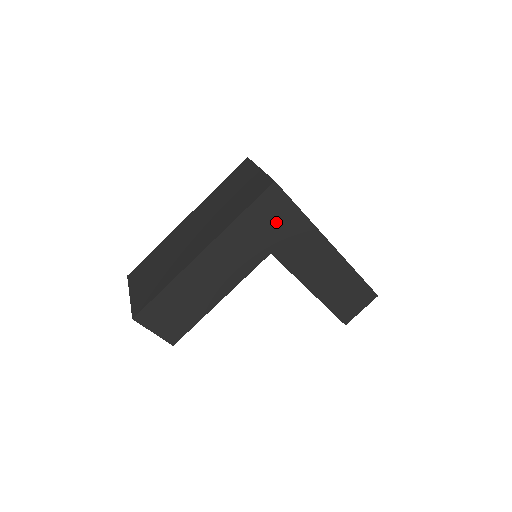
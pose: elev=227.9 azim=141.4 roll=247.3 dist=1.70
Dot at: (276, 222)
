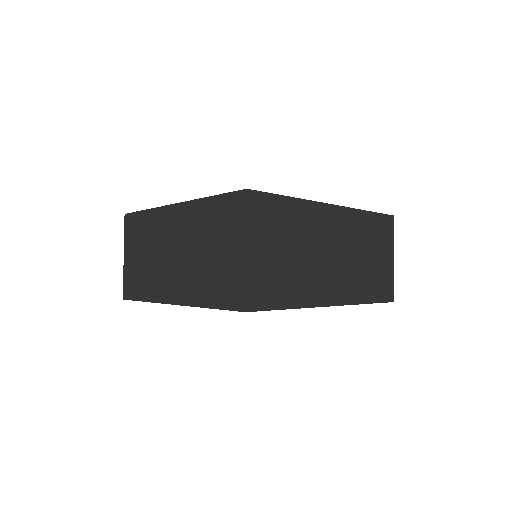
Dot at: occluded
